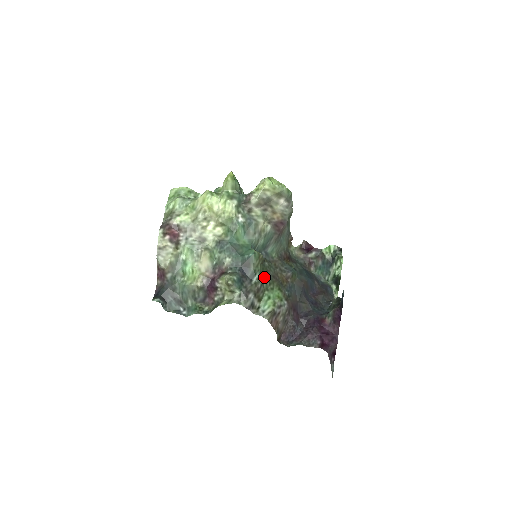
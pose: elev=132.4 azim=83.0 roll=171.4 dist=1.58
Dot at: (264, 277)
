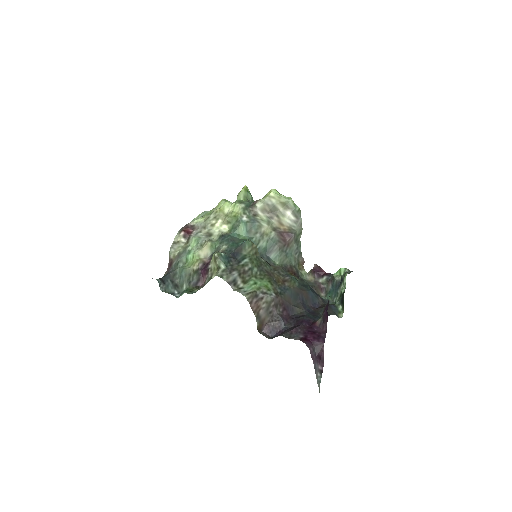
Dot at: (255, 266)
